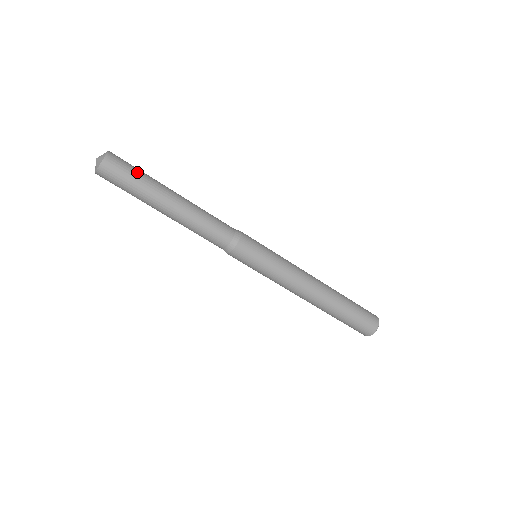
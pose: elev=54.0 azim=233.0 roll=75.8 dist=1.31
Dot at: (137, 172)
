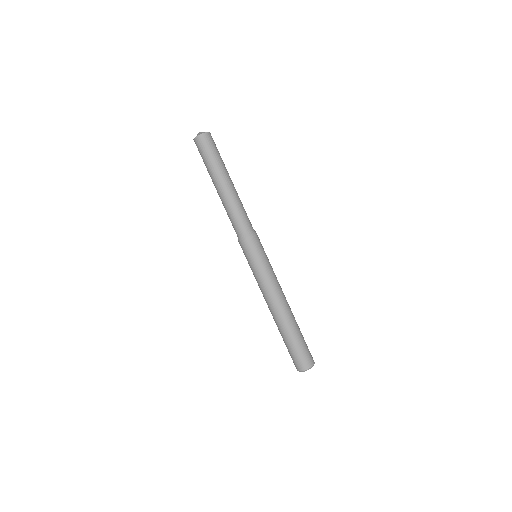
Dot at: (218, 153)
